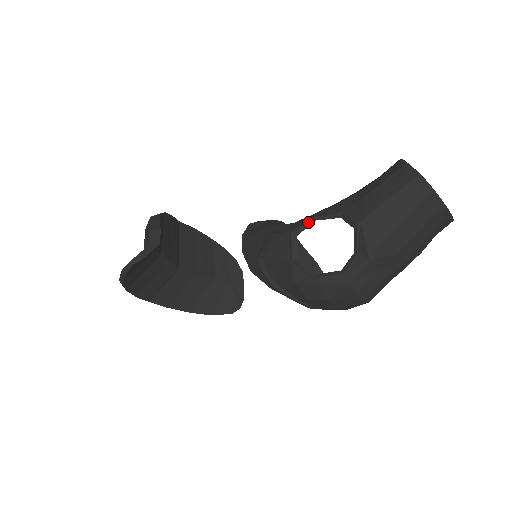
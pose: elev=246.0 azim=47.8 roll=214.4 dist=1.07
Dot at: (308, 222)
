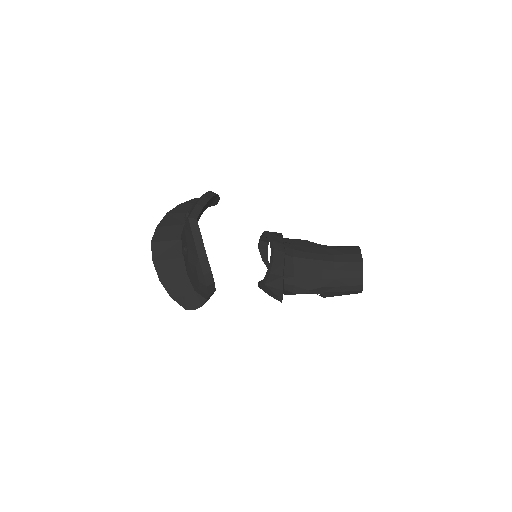
Dot at: (304, 293)
